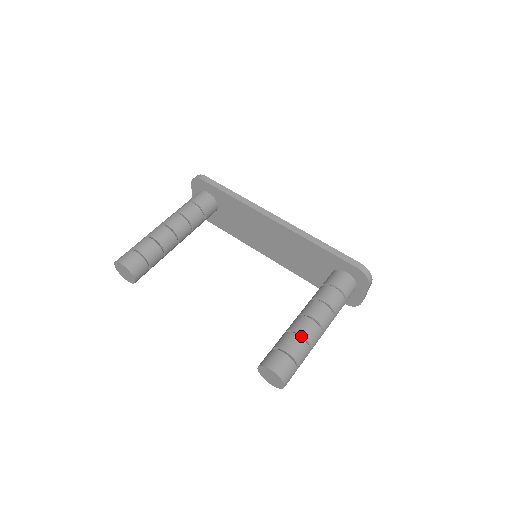
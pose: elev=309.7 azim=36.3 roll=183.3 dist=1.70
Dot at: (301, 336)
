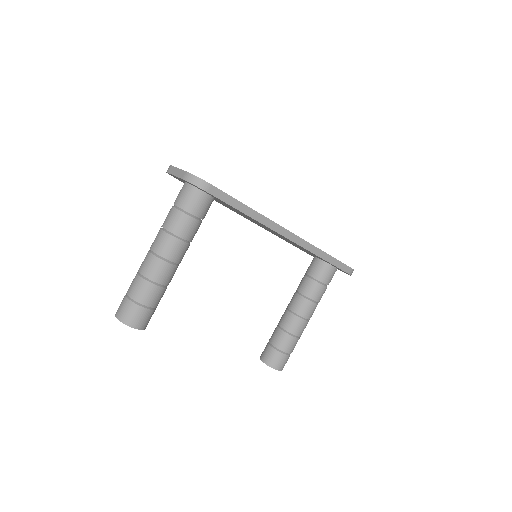
Dot at: (297, 336)
